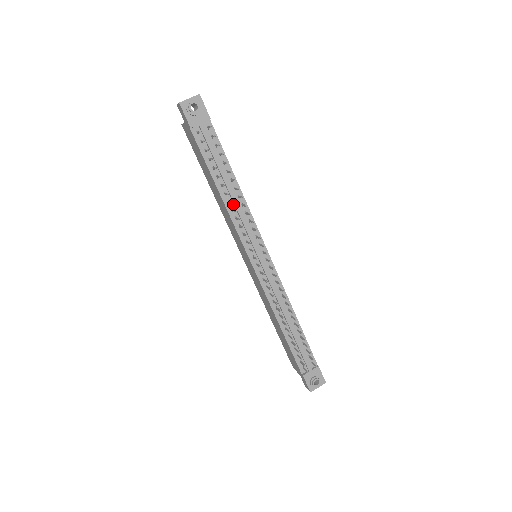
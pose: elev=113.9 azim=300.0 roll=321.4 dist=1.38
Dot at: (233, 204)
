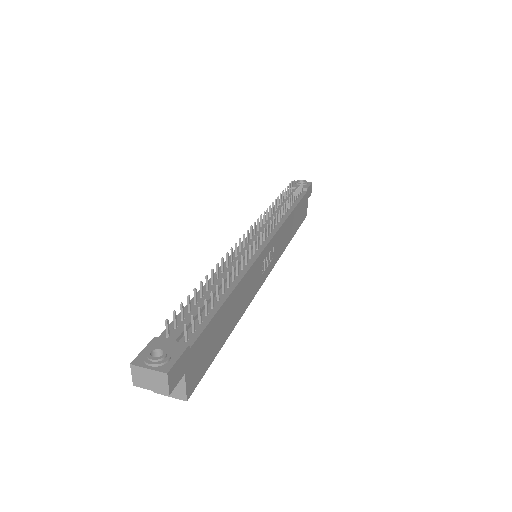
Dot at: occluded
